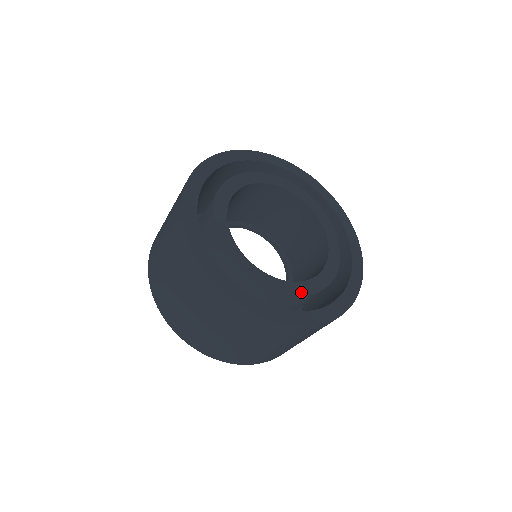
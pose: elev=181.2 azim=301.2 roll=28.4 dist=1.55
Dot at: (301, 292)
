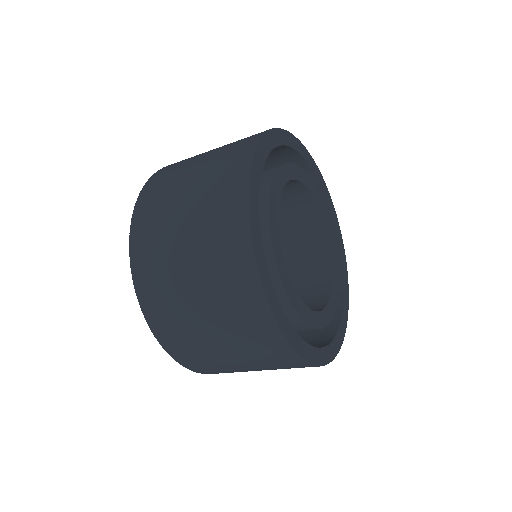
Dot at: (337, 285)
